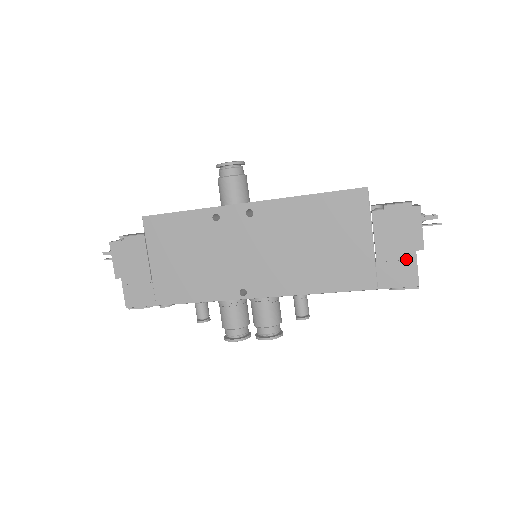
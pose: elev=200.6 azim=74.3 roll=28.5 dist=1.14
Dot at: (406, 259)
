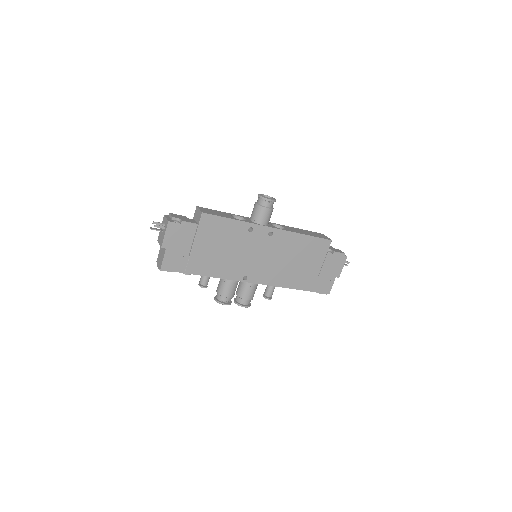
Dot at: (330, 280)
